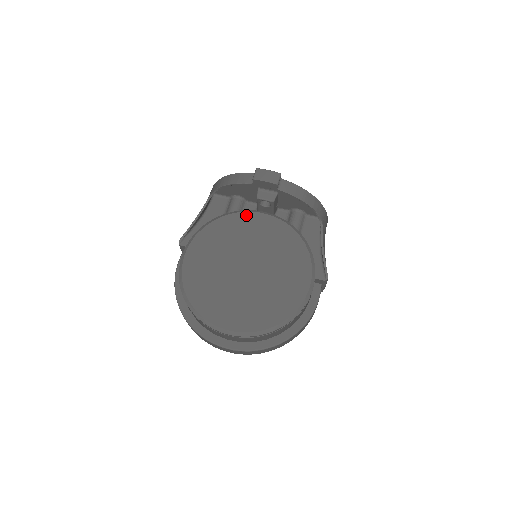
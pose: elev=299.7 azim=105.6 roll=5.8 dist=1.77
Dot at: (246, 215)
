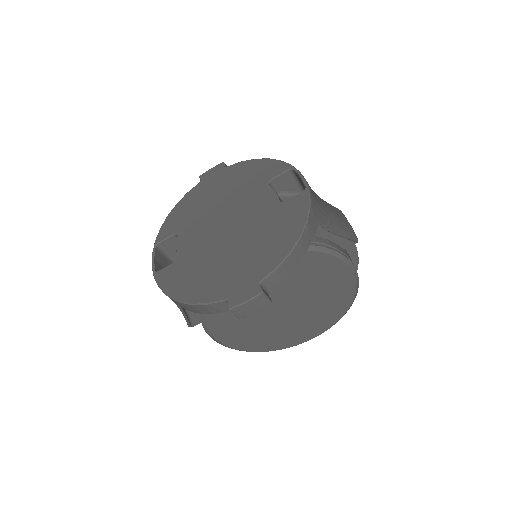
Dot at: occluded
